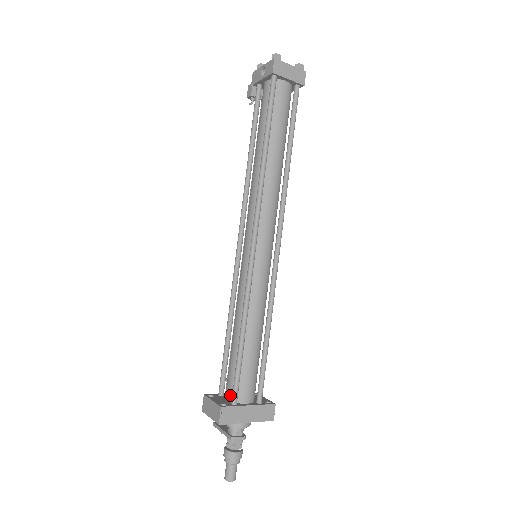
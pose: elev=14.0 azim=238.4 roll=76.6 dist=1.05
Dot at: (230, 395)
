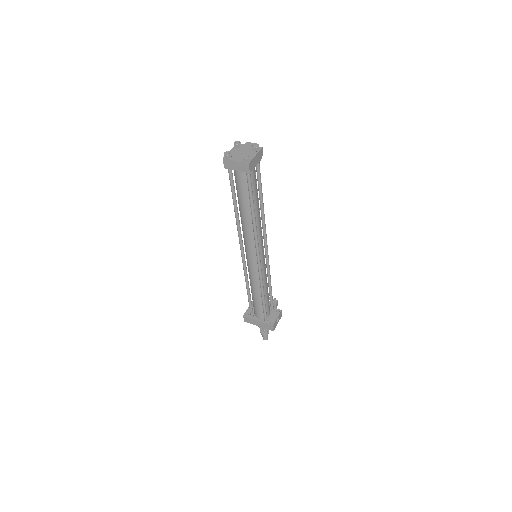
Dot at: occluded
